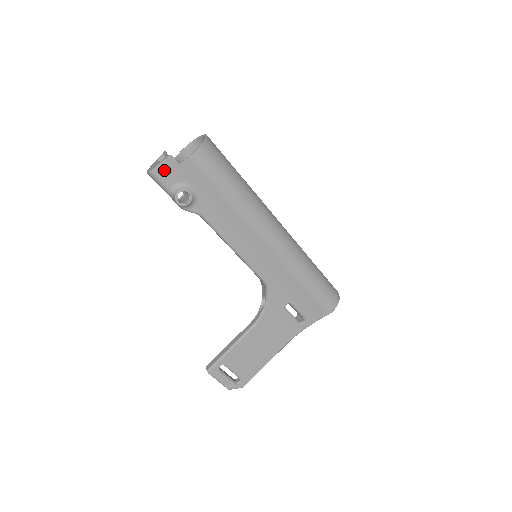
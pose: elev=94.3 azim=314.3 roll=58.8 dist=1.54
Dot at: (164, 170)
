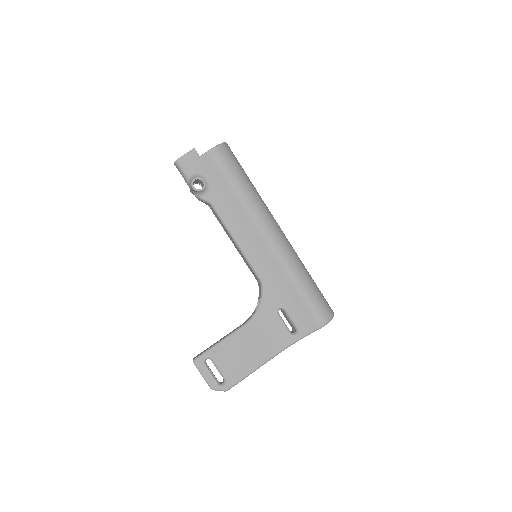
Dot at: (187, 160)
